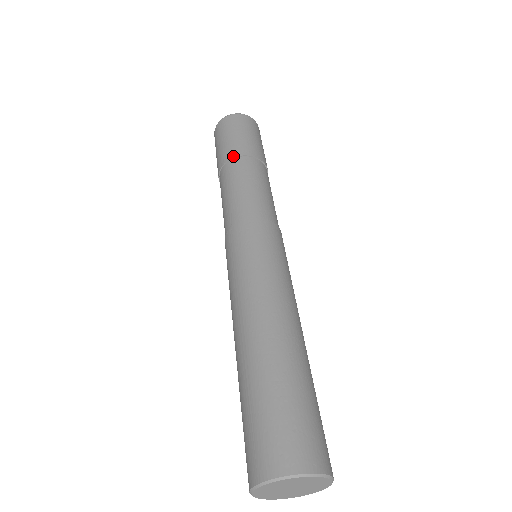
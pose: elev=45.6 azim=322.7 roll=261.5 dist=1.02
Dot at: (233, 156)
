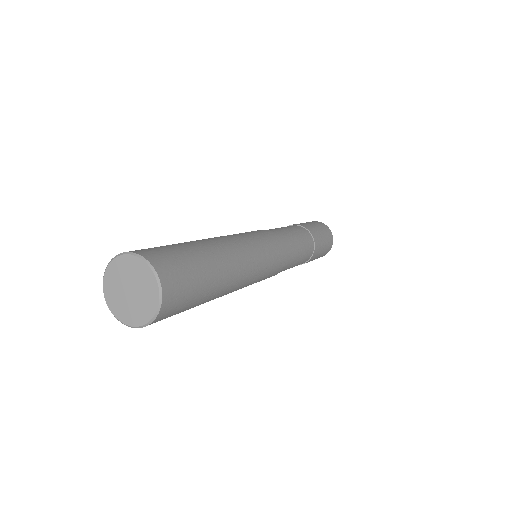
Dot at: occluded
